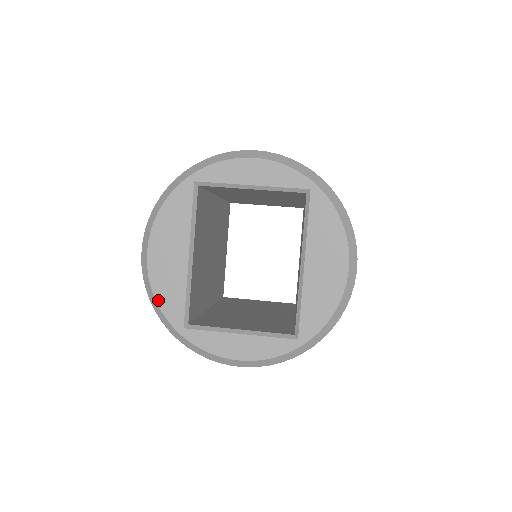
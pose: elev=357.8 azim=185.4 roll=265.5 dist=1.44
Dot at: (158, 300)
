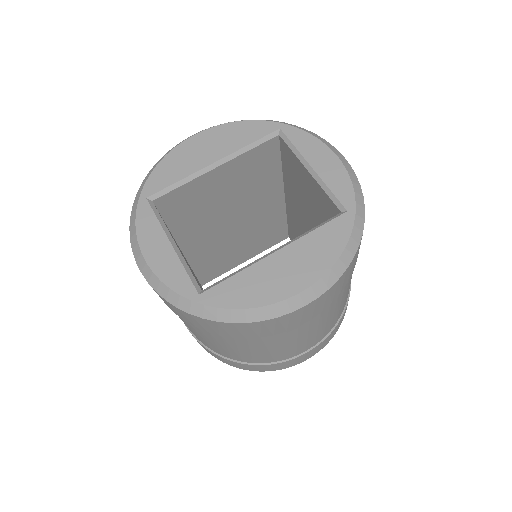
Dot at: (159, 165)
